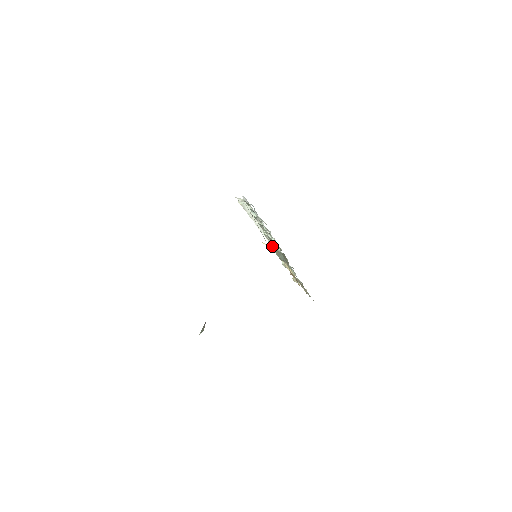
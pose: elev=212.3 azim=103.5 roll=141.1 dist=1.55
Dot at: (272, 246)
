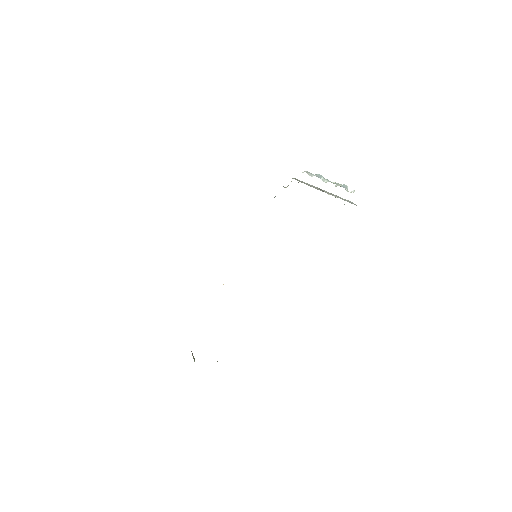
Dot at: occluded
